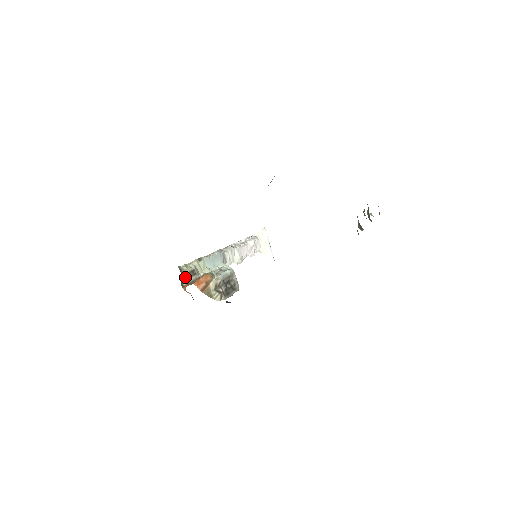
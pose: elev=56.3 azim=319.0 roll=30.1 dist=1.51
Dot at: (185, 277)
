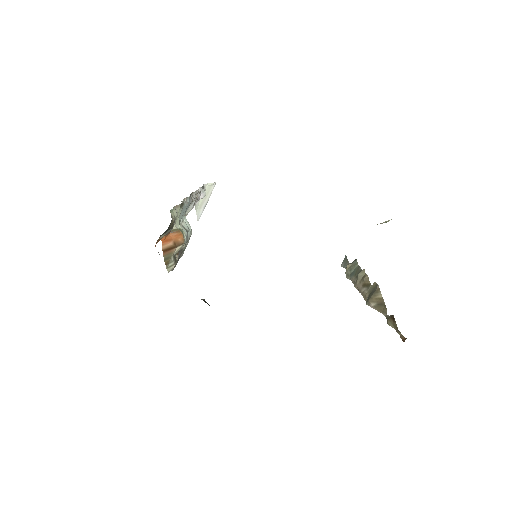
Dot at: occluded
